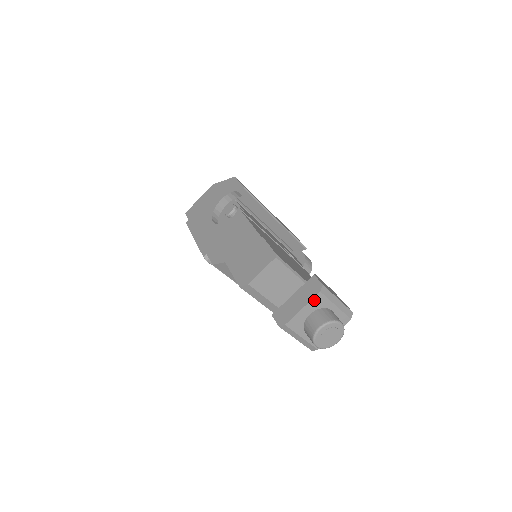
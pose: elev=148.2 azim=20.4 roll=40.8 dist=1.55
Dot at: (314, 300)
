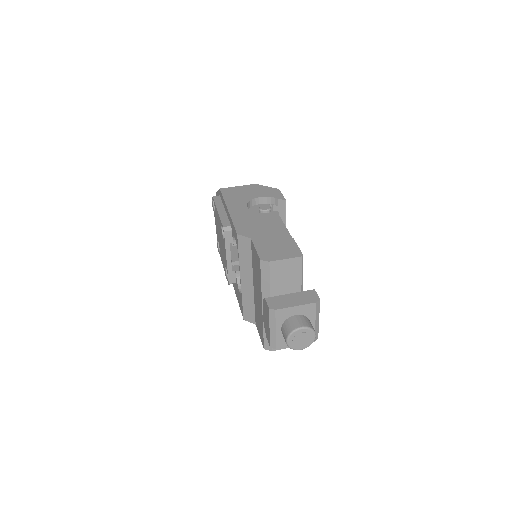
Dot at: (307, 306)
